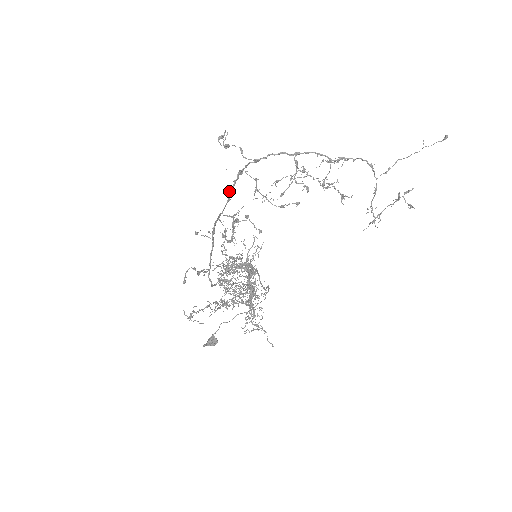
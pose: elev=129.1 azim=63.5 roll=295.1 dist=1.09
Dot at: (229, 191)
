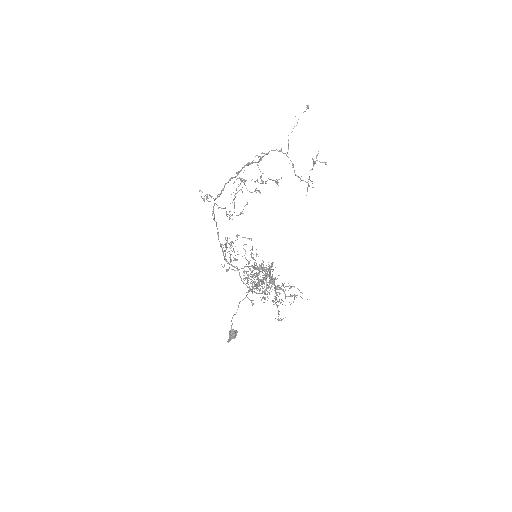
Dot at: (217, 228)
